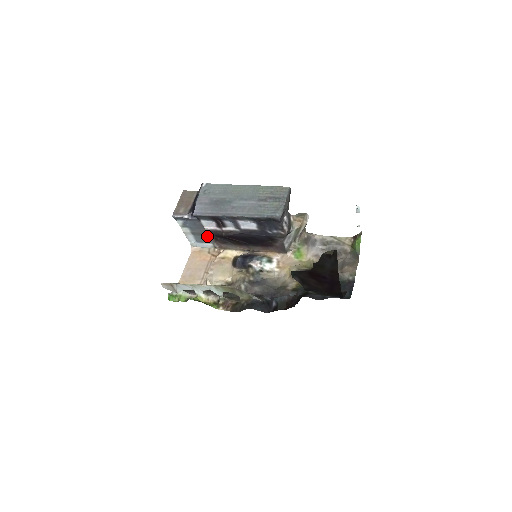
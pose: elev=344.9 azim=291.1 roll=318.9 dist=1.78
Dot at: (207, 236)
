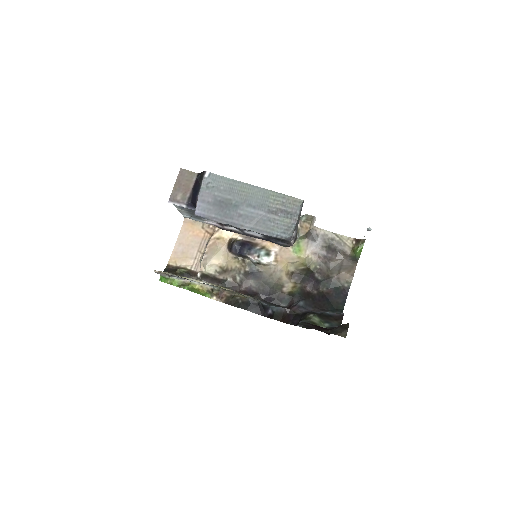
Dot at: occluded
